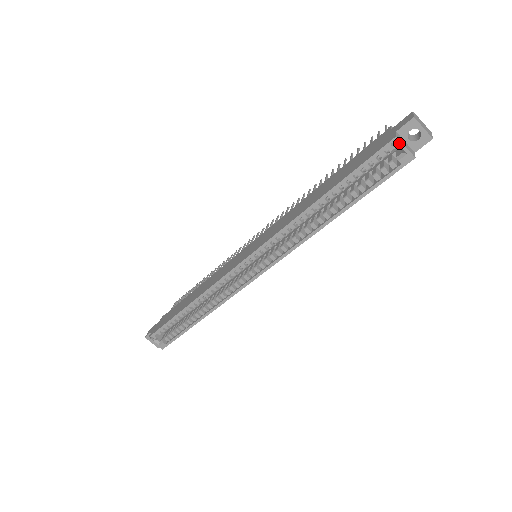
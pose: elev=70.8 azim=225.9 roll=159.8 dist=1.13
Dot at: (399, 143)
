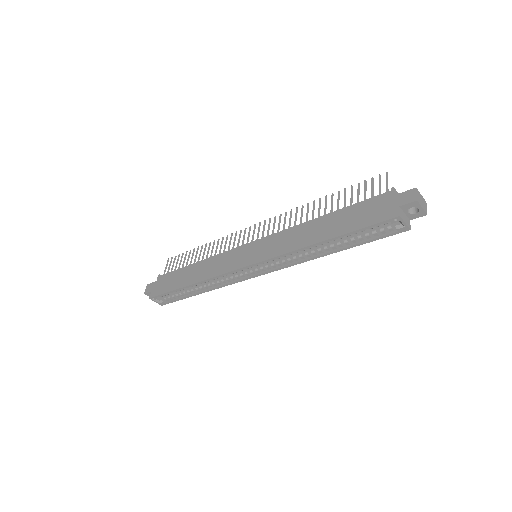
Dot at: (401, 220)
